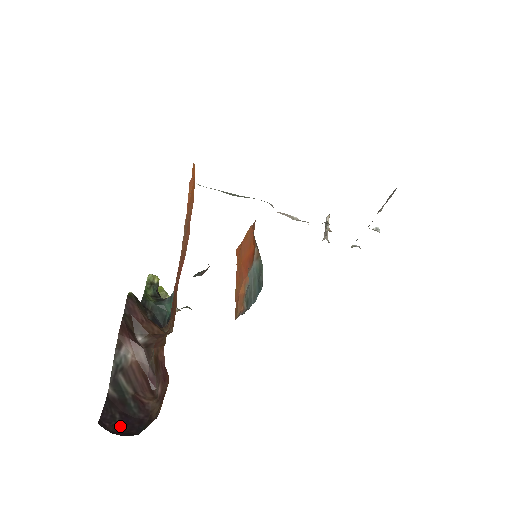
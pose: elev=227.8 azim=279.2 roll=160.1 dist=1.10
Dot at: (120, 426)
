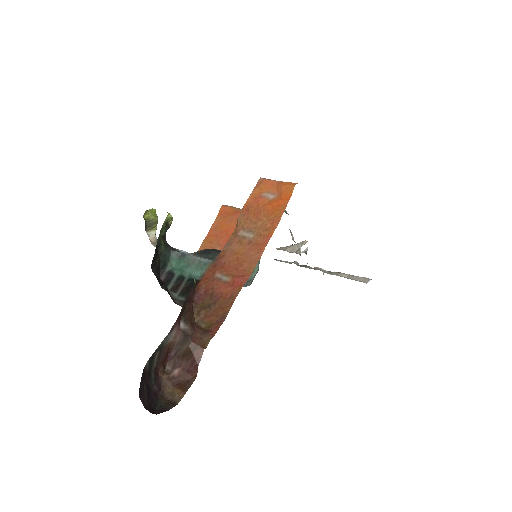
Dot at: (147, 399)
